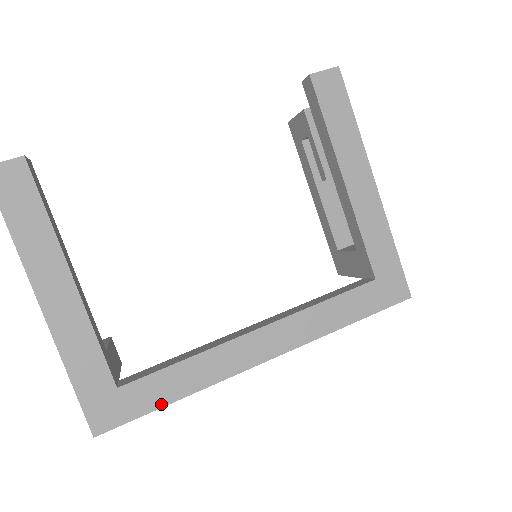
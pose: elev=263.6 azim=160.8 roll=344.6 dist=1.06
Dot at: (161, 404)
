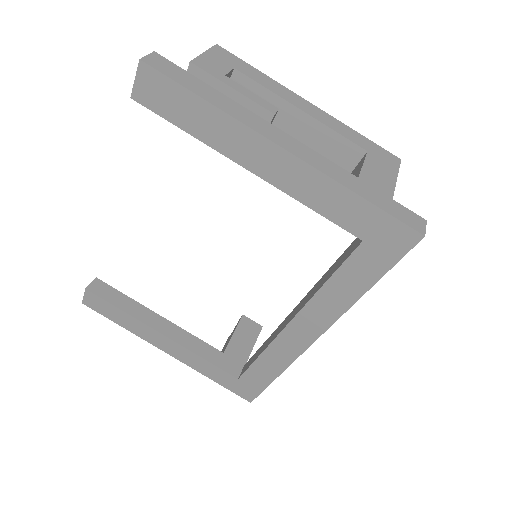
Dot at: (269, 382)
